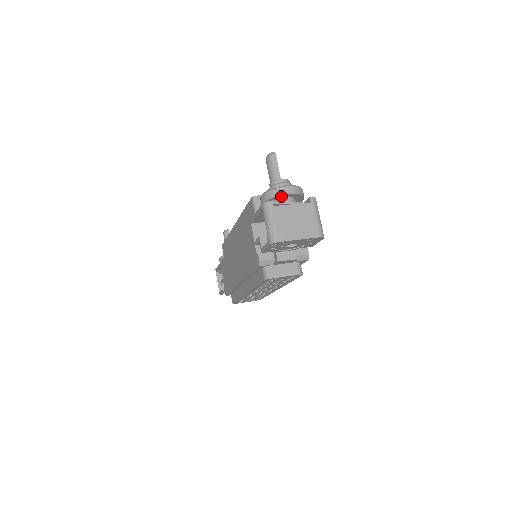
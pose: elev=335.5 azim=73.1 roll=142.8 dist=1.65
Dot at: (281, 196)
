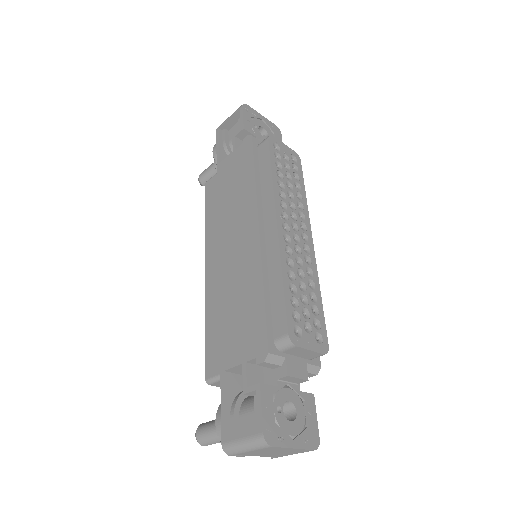
Dot at: occluded
